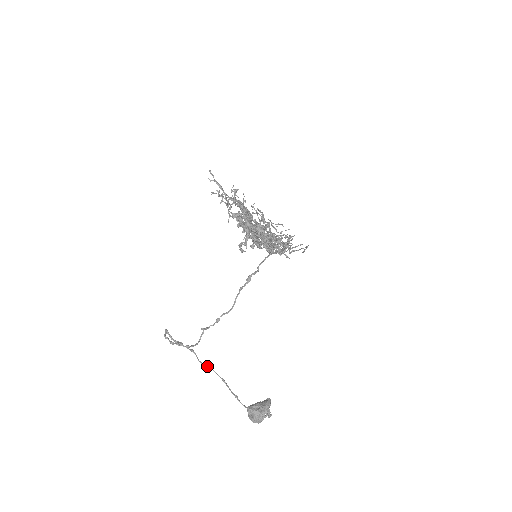
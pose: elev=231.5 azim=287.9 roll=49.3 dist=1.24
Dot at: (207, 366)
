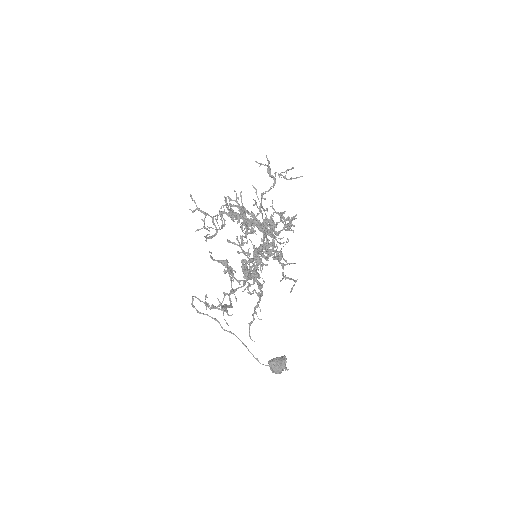
Dot at: occluded
